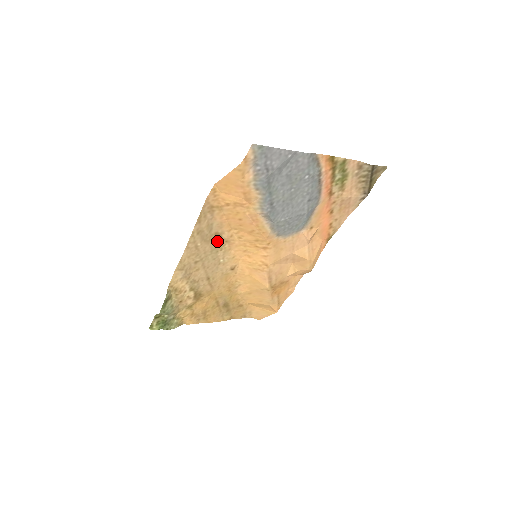
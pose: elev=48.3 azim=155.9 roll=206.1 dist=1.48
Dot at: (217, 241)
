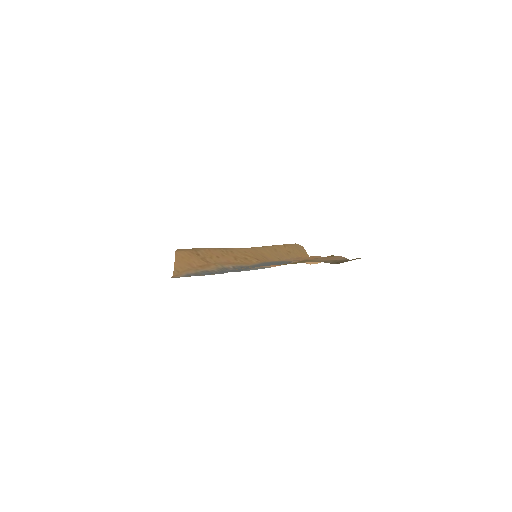
Dot at: occluded
